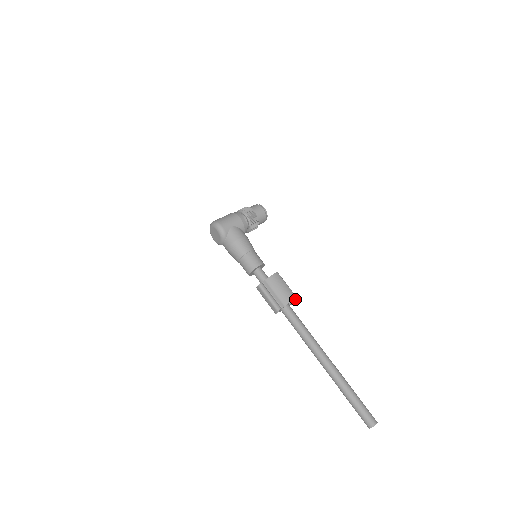
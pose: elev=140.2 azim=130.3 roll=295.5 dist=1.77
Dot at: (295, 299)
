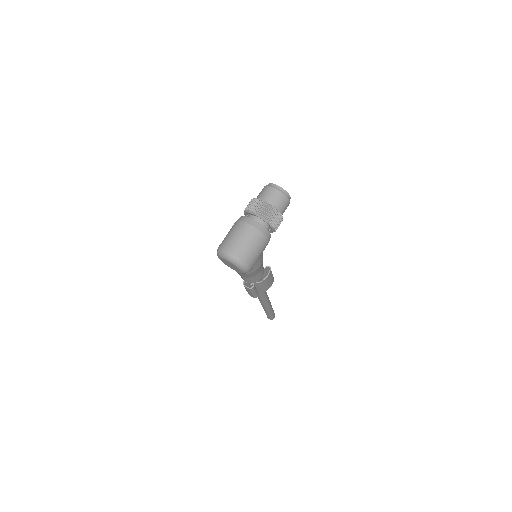
Dot at: occluded
